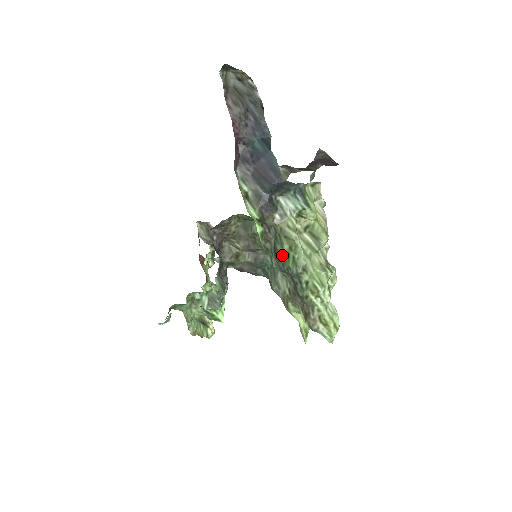
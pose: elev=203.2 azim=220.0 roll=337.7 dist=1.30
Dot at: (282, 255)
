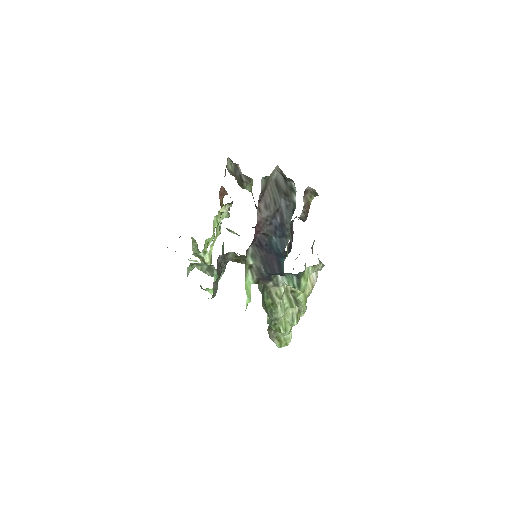
Dot at: (265, 301)
